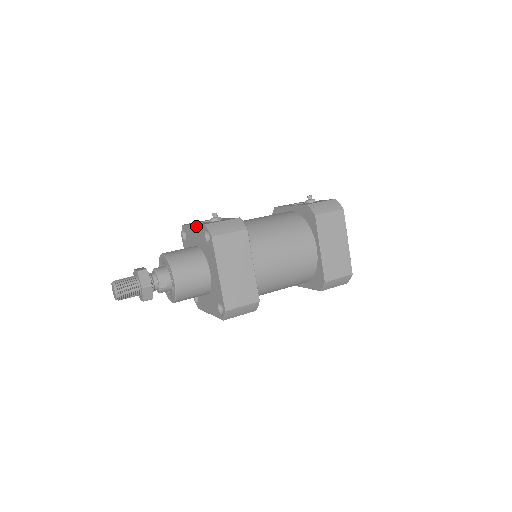
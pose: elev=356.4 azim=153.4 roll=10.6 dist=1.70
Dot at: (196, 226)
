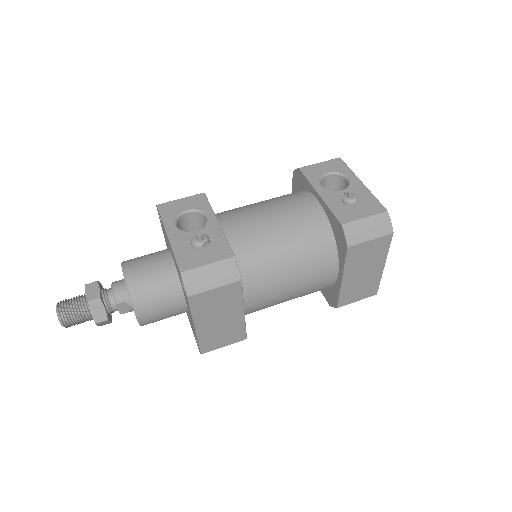
Dot at: (171, 247)
